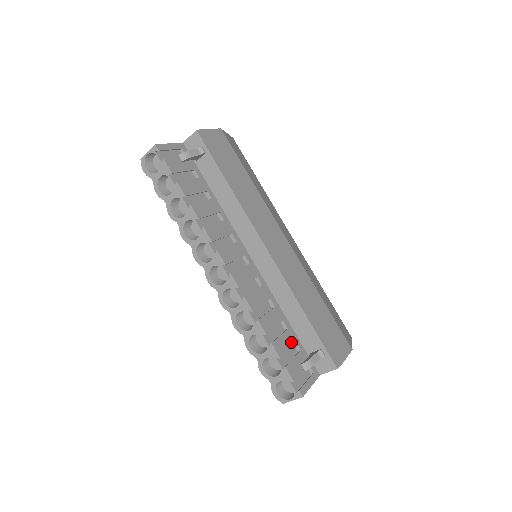
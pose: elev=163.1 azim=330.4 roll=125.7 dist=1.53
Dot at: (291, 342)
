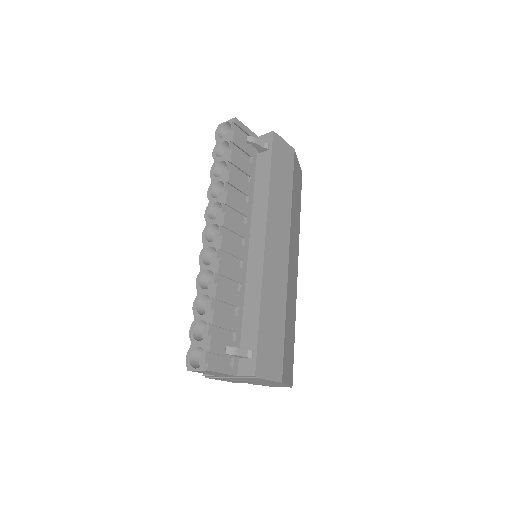
Dot at: (232, 327)
